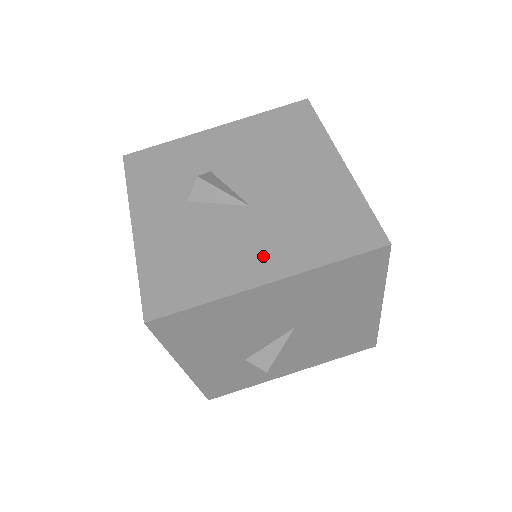
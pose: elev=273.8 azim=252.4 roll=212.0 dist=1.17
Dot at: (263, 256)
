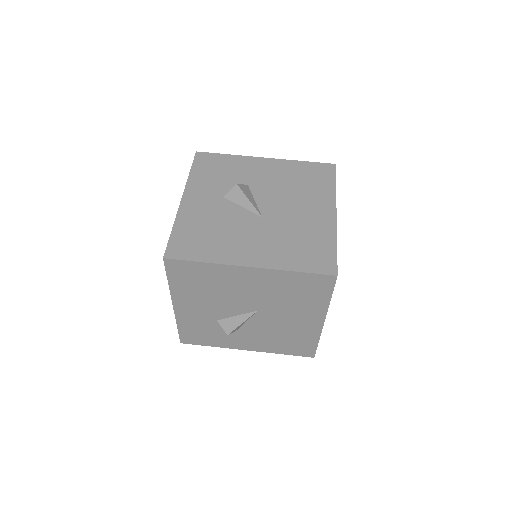
Dot at: (254, 250)
